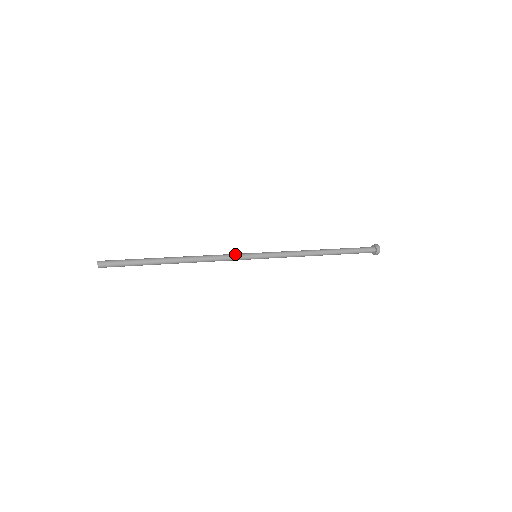
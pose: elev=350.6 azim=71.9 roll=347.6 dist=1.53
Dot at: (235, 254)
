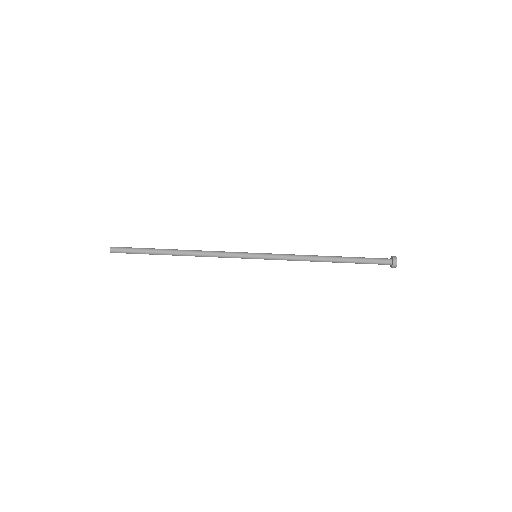
Dot at: (234, 257)
